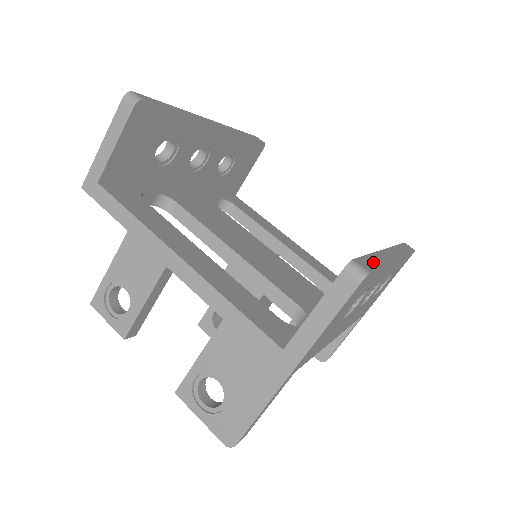
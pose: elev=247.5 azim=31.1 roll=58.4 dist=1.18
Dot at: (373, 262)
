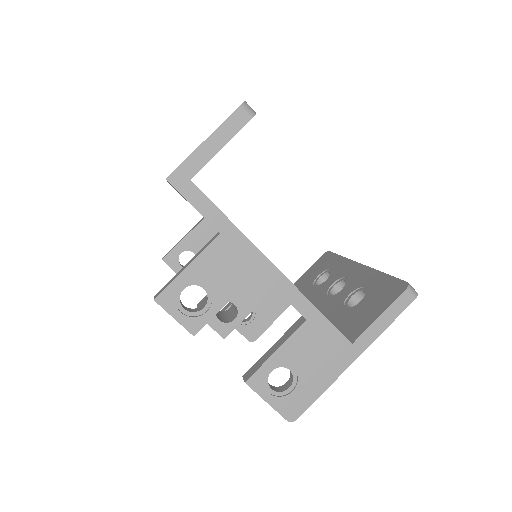
Dot at: occluded
